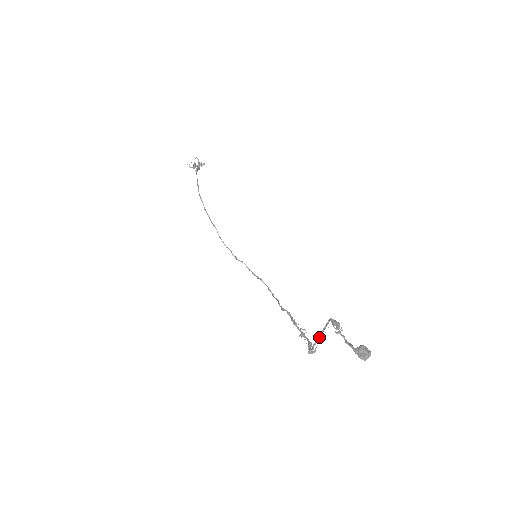
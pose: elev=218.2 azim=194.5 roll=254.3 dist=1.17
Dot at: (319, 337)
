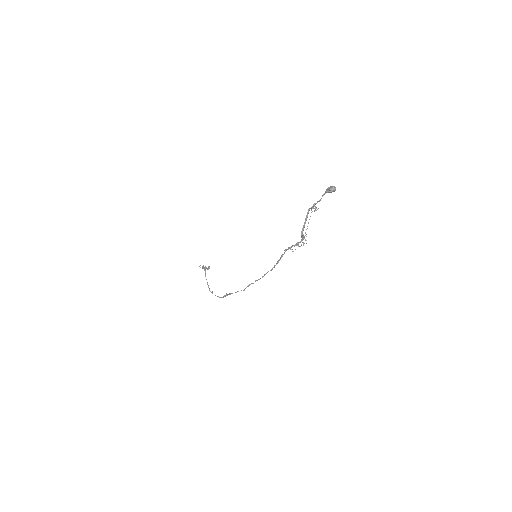
Dot at: (305, 222)
